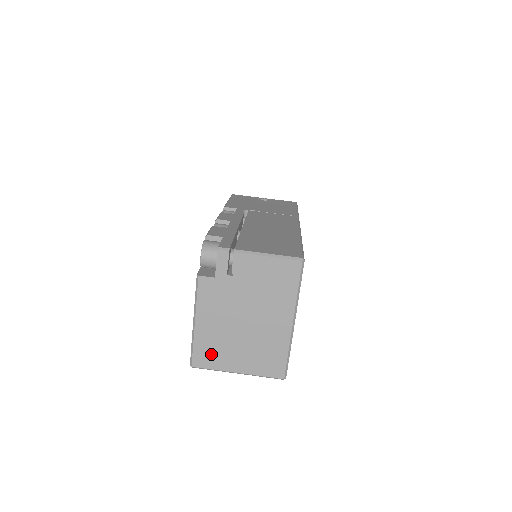
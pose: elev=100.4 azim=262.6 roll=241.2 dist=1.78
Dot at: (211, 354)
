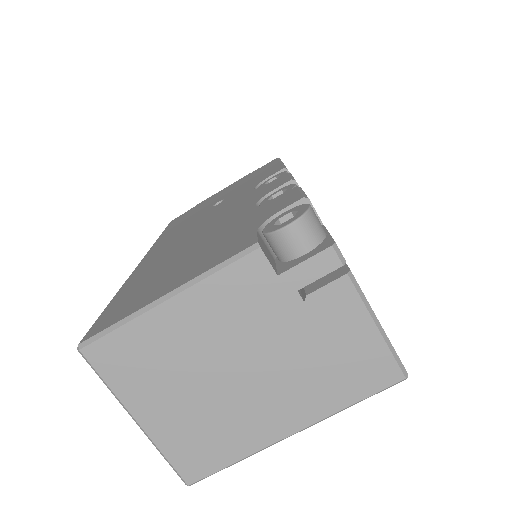
Dot at: (132, 363)
